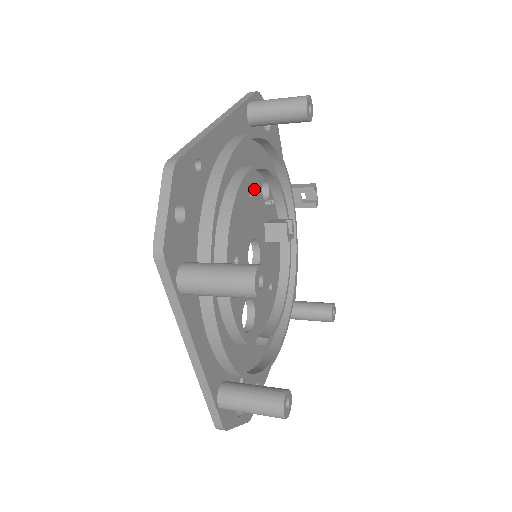
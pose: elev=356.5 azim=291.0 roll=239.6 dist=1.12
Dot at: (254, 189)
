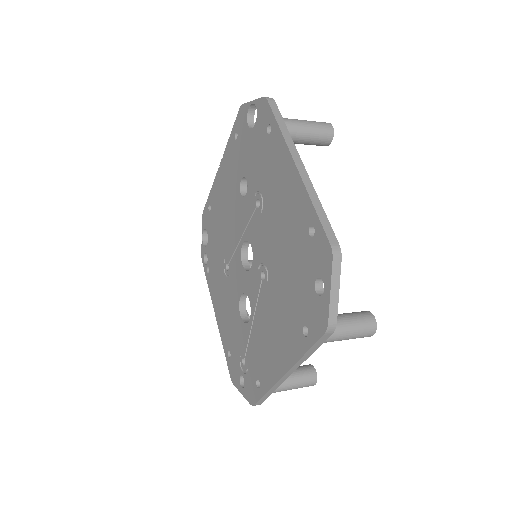
Dot at: occluded
